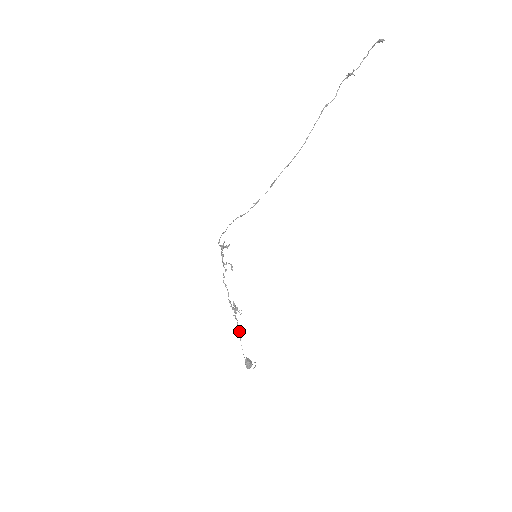
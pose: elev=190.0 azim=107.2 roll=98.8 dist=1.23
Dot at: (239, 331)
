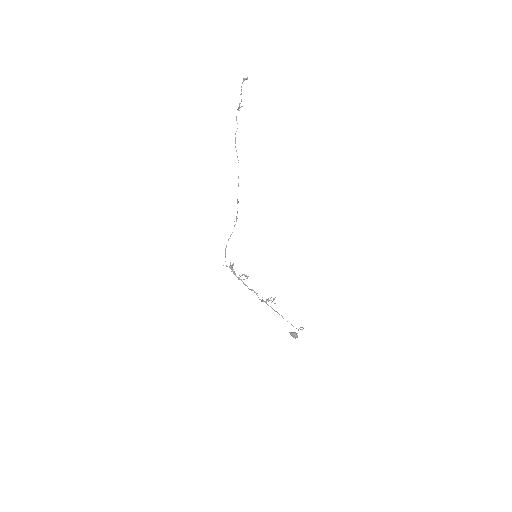
Dot at: (279, 314)
